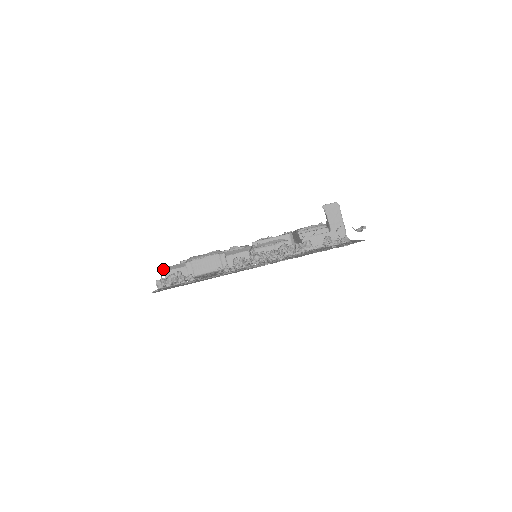
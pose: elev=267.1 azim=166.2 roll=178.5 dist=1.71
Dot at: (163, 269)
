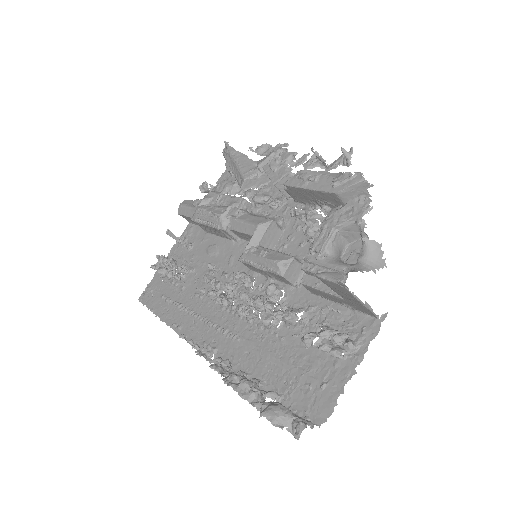
Dot at: (178, 209)
